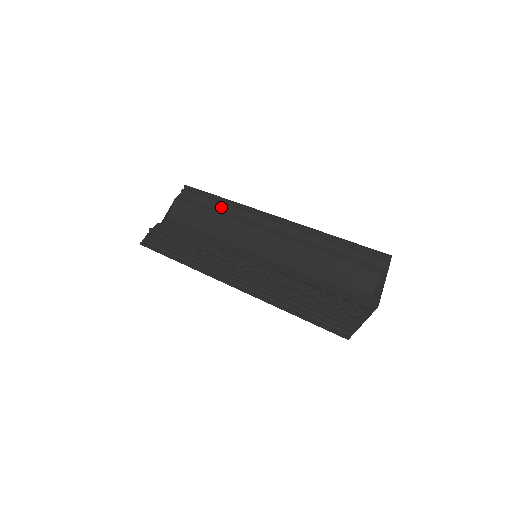
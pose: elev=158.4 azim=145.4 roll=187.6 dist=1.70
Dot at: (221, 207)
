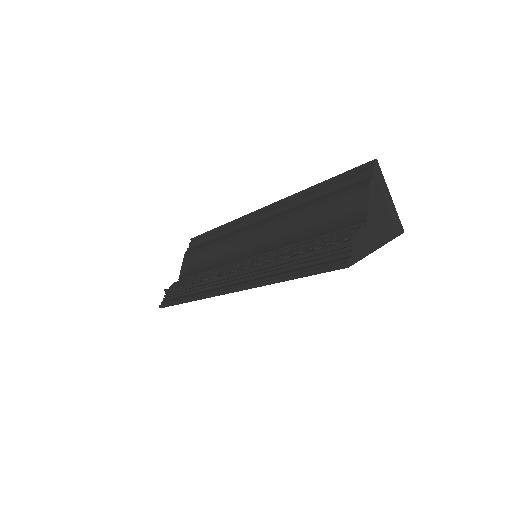
Dot at: (219, 235)
